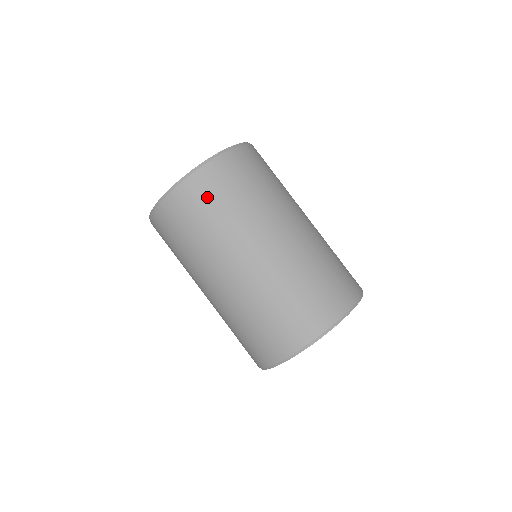
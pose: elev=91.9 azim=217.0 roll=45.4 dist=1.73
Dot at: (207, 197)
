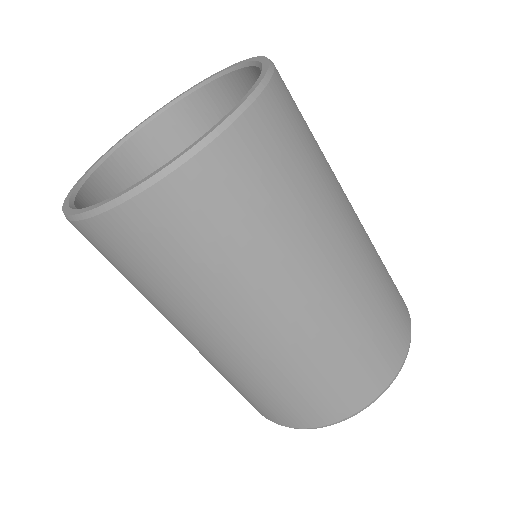
Dot at: (129, 257)
